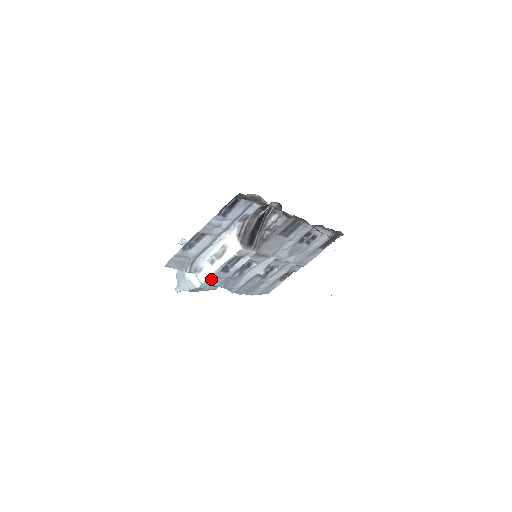
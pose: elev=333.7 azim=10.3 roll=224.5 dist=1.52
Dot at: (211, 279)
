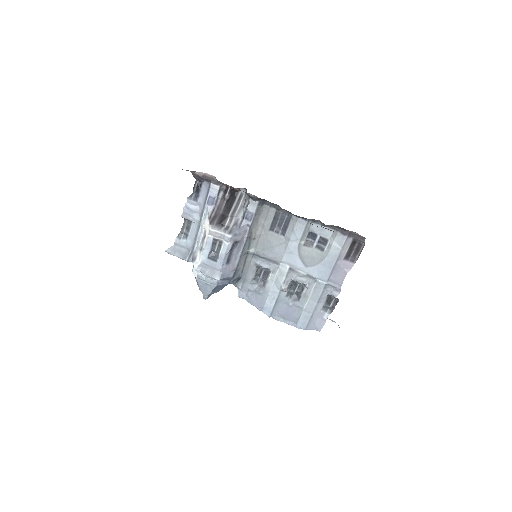
Dot at: (204, 268)
